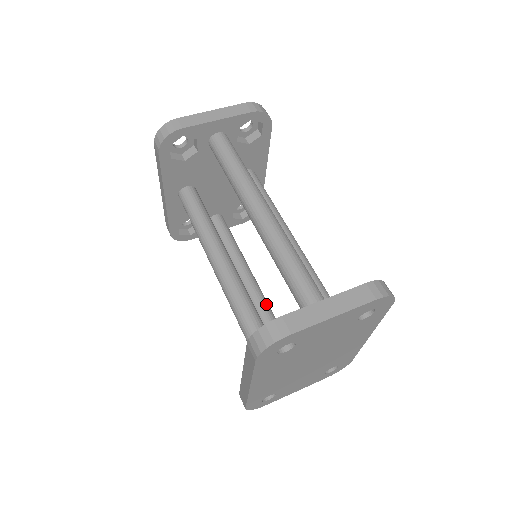
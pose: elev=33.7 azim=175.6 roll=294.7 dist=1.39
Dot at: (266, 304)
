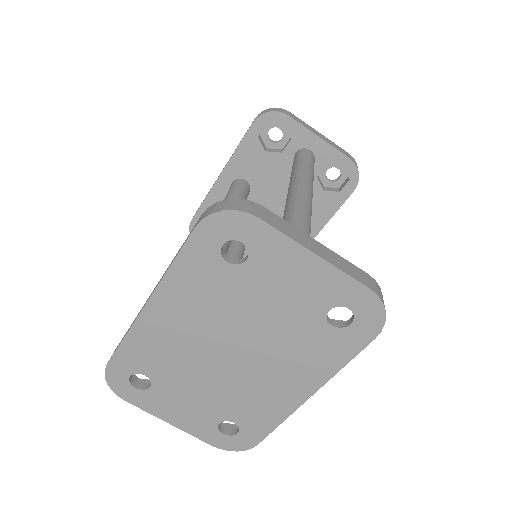
Dot at: occluded
